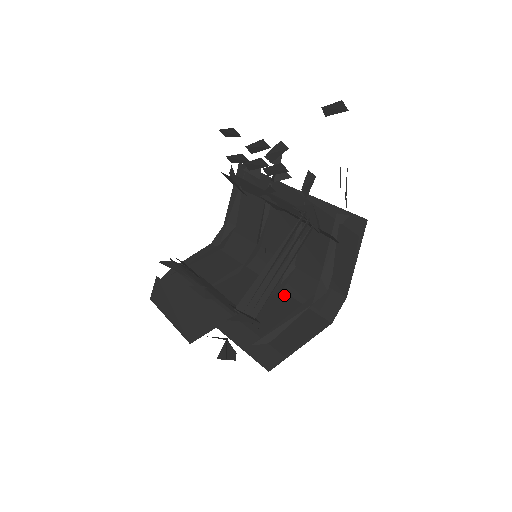
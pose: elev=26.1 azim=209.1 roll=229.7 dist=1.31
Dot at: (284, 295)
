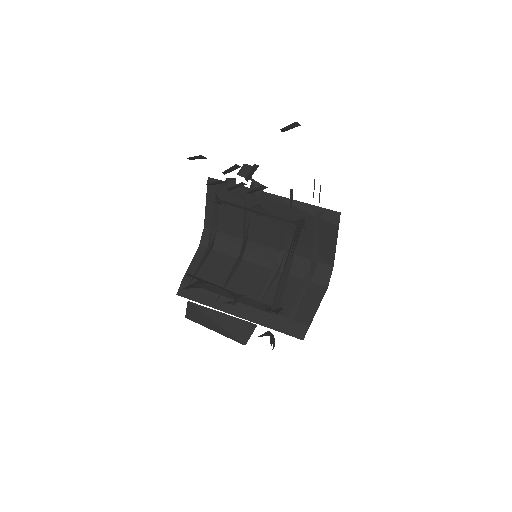
Dot at: occluded
